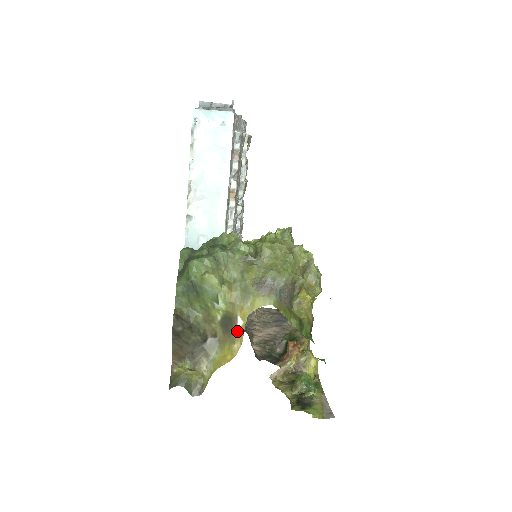
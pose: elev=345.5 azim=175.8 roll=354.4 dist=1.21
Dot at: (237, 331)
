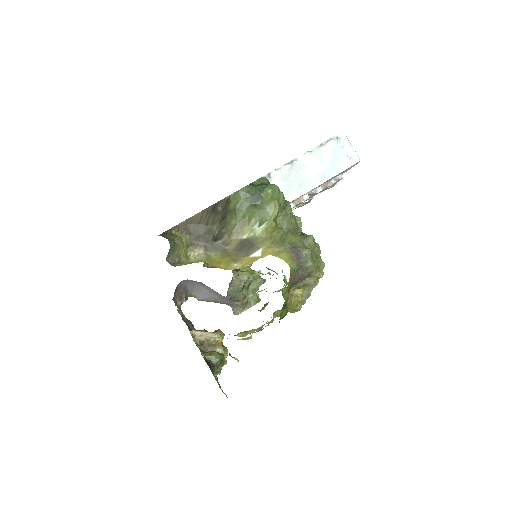
Dot at: (248, 257)
